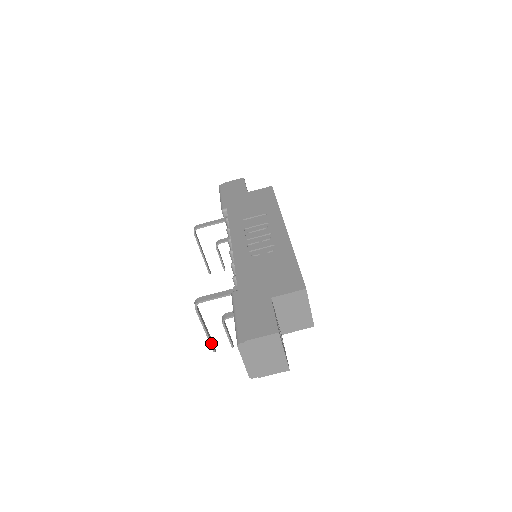
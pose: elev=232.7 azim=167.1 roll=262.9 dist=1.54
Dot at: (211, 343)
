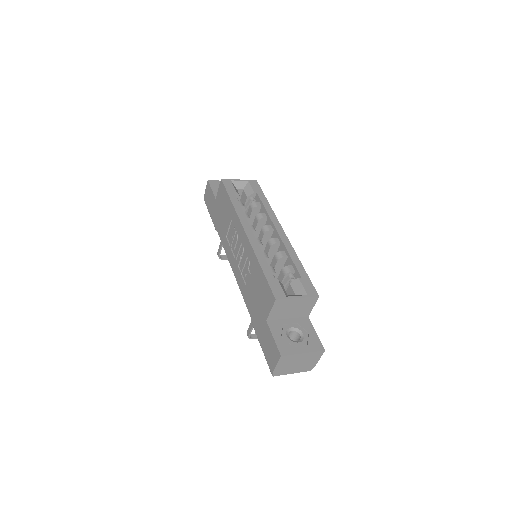
Dot at: occluded
